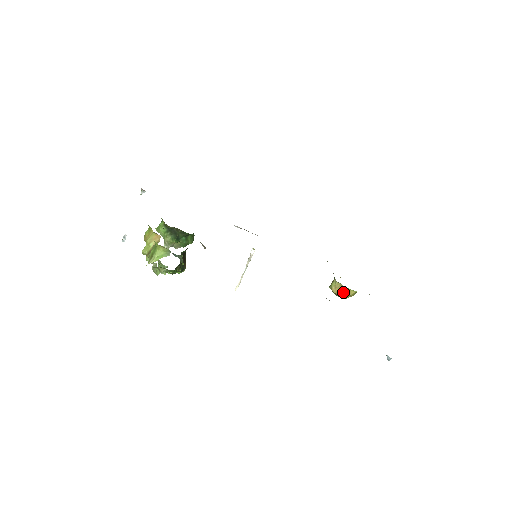
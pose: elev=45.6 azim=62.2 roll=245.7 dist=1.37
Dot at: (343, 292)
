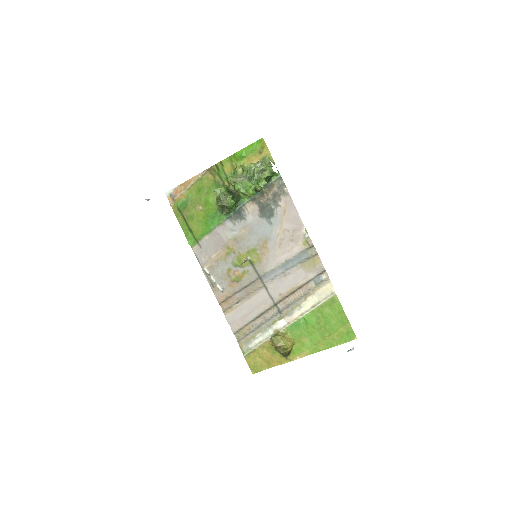
Dot at: (286, 338)
